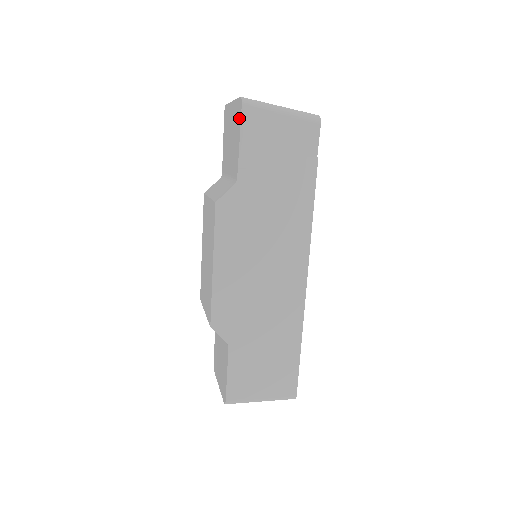
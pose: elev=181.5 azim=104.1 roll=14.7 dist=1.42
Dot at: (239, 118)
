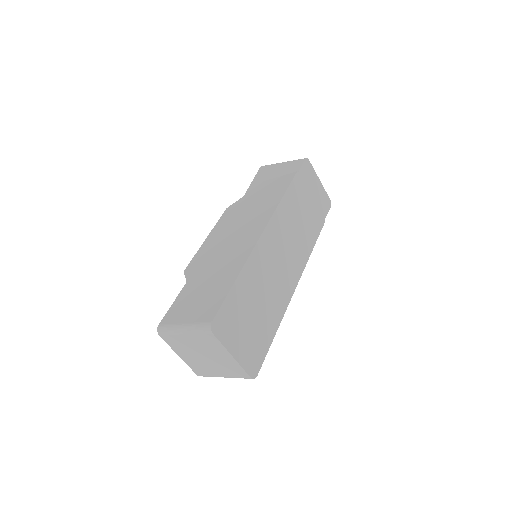
Dot at: occluded
